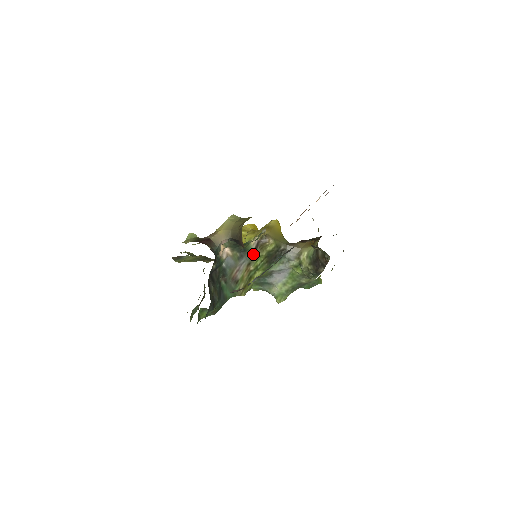
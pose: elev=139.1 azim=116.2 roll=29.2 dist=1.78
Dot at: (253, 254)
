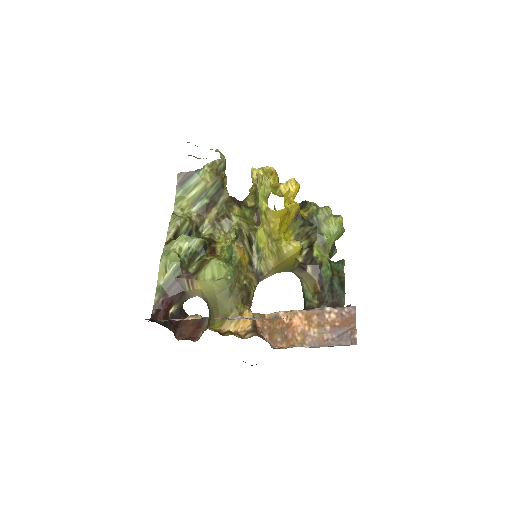
Dot at: occluded
